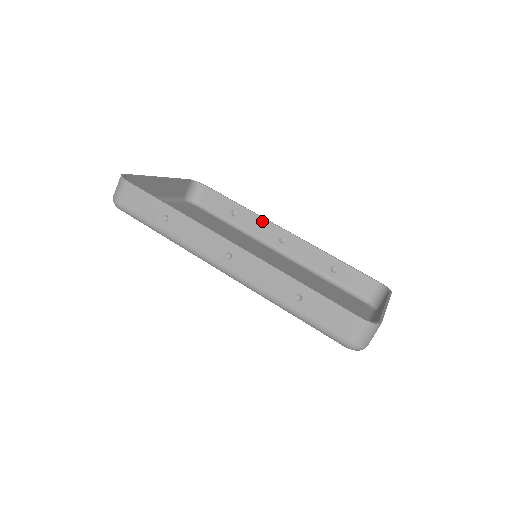
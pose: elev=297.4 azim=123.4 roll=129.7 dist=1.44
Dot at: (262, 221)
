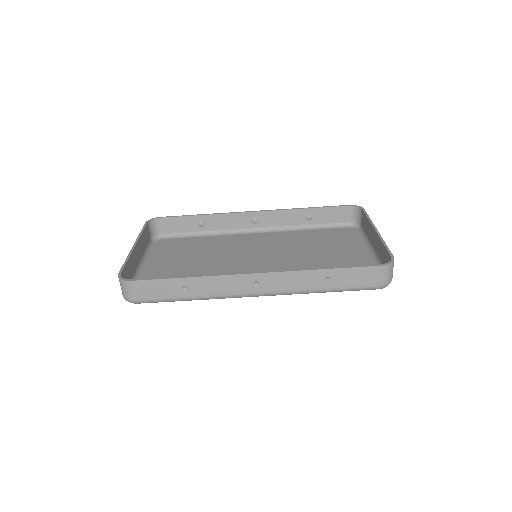
Dot at: (228, 216)
